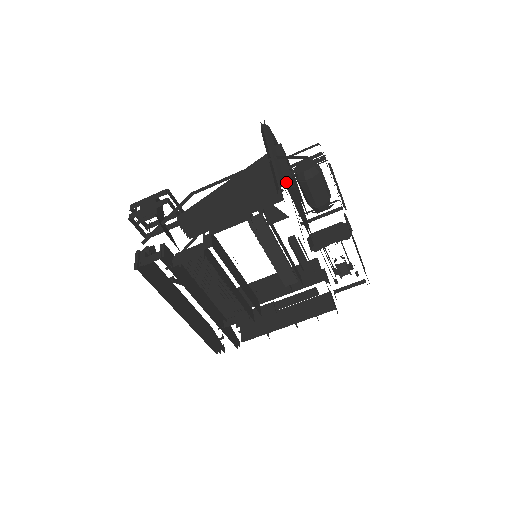
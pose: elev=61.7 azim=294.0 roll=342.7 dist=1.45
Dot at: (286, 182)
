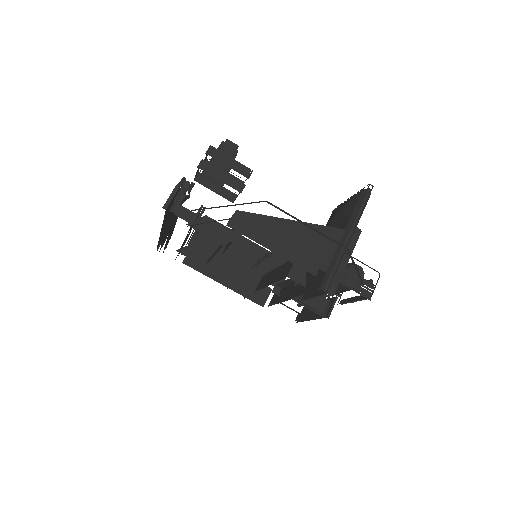
Dot at: (332, 284)
